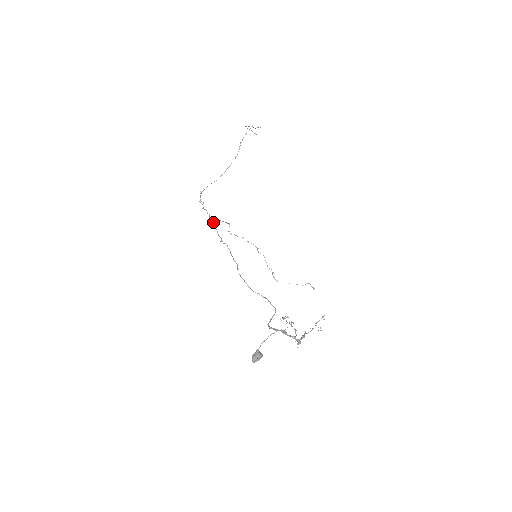
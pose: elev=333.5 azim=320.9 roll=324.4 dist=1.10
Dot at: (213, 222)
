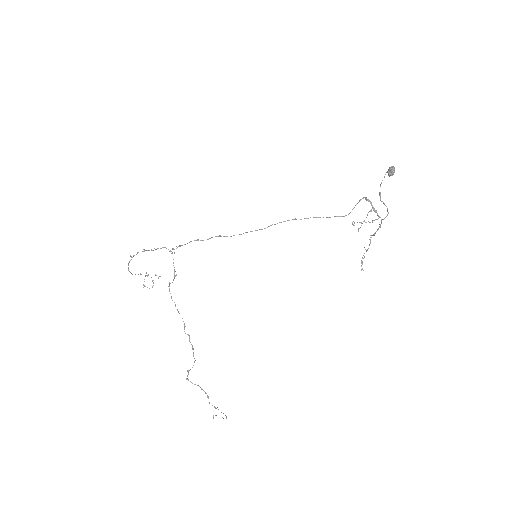
Dot at: (189, 242)
